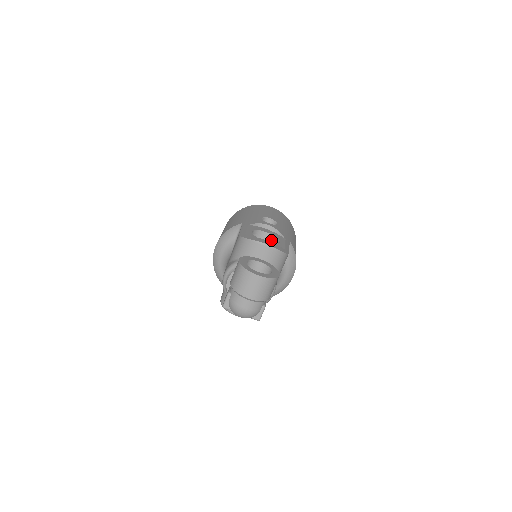
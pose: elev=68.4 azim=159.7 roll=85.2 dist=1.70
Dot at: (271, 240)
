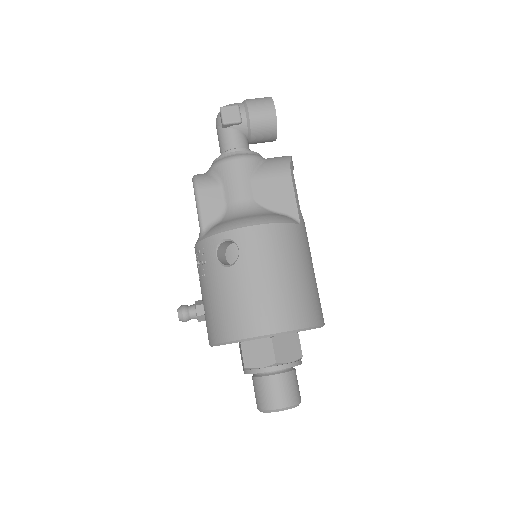
Dot at: occluded
